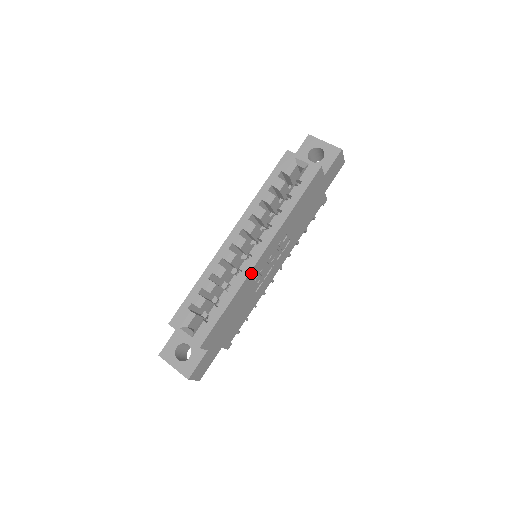
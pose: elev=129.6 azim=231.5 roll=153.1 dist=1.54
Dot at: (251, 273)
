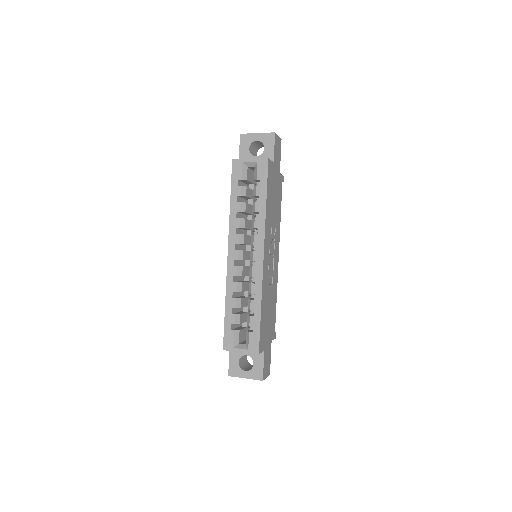
Dot at: (263, 275)
